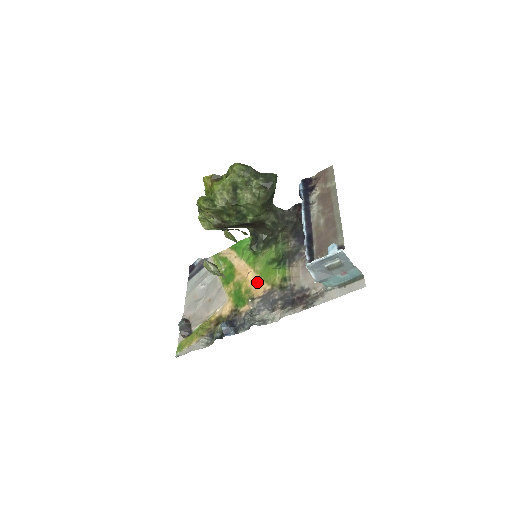
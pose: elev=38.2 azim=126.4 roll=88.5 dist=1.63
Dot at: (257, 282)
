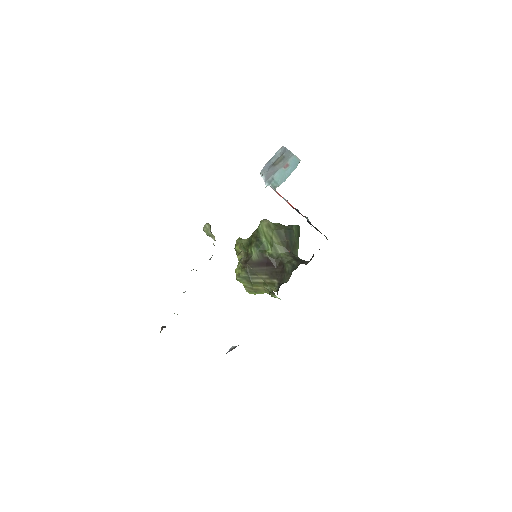
Dot at: occluded
